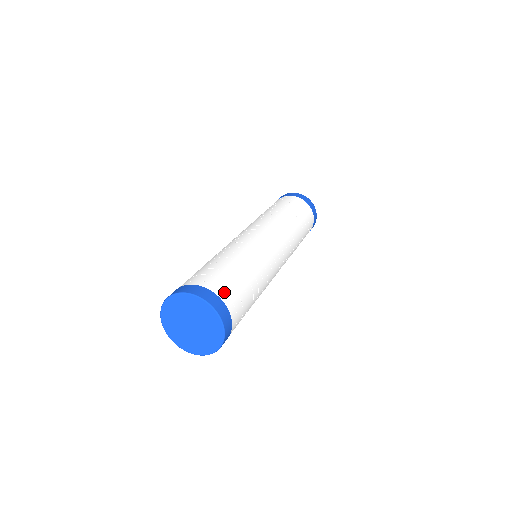
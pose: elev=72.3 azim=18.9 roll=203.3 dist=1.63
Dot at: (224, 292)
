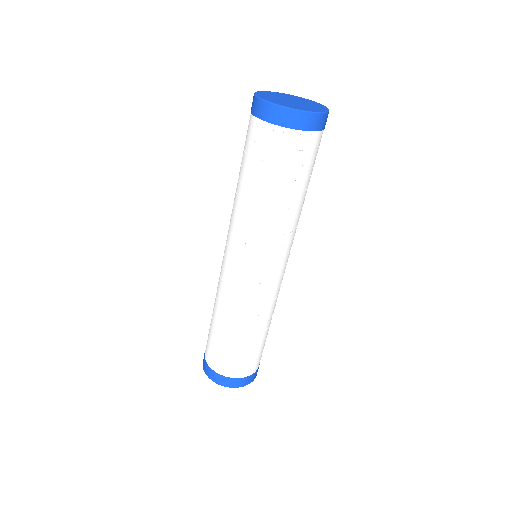
Dot at: occluded
